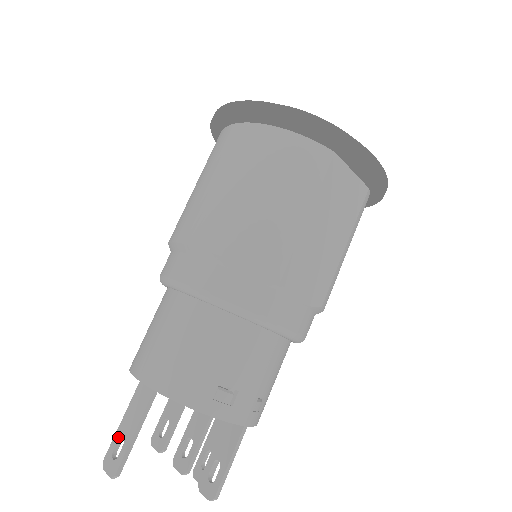
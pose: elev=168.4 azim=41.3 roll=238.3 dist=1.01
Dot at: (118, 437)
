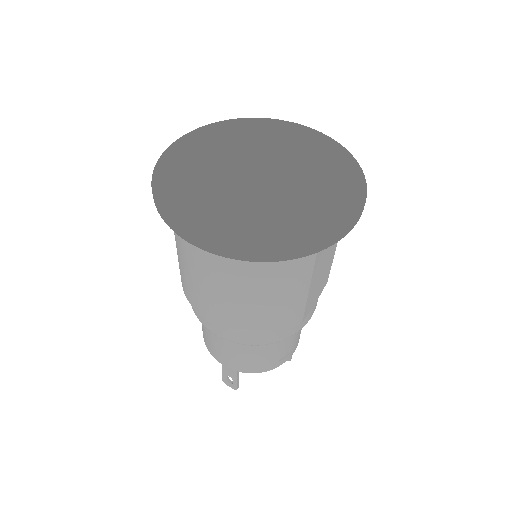
Dot at: (226, 376)
